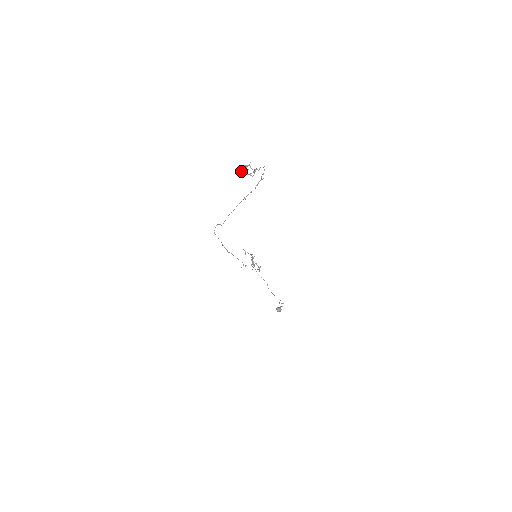
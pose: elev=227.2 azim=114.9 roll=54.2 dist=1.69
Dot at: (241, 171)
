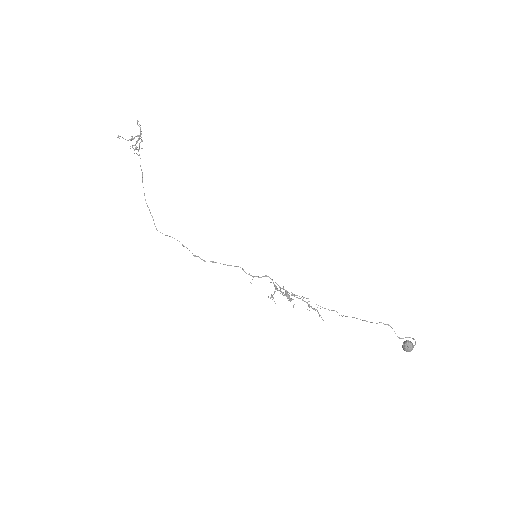
Dot at: occluded
